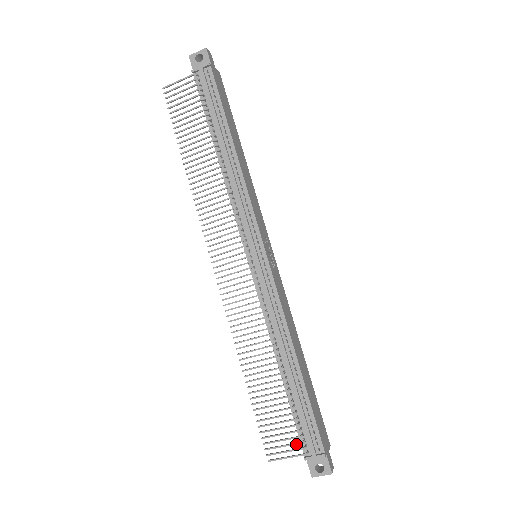
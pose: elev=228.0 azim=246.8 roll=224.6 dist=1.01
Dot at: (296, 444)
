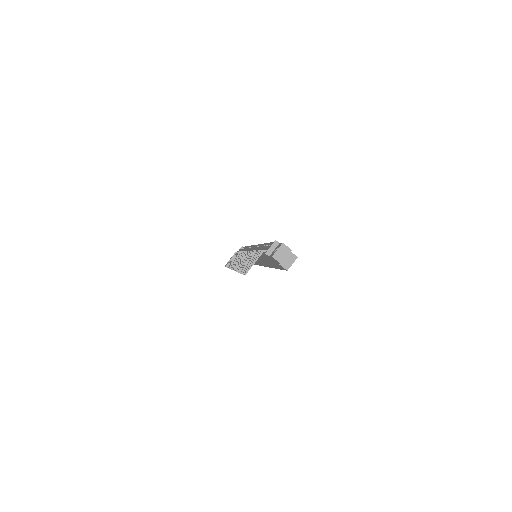
Dot at: (259, 254)
